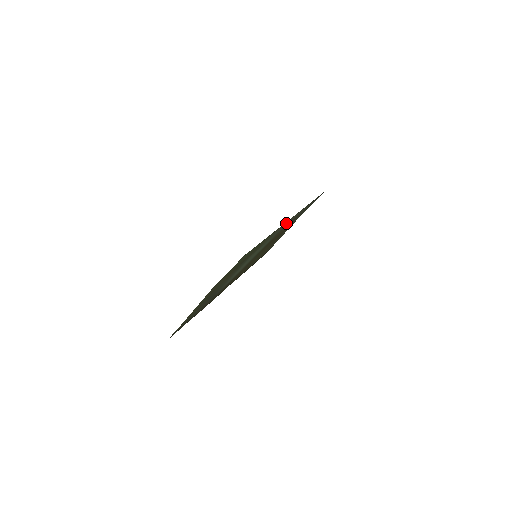
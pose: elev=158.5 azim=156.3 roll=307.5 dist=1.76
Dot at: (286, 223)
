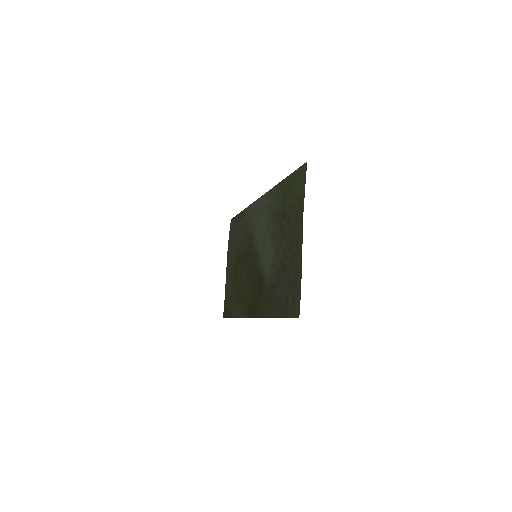
Dot at: (259, 207)
